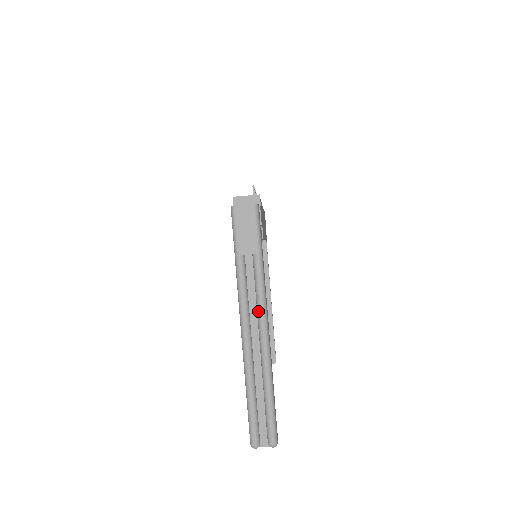
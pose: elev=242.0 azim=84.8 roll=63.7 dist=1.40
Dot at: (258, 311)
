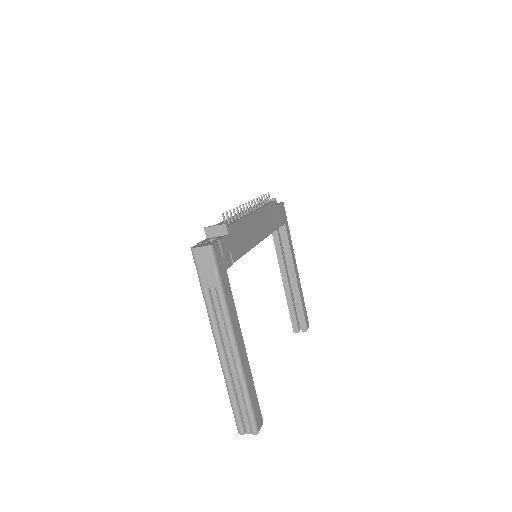
Dot at: (226, 332)
